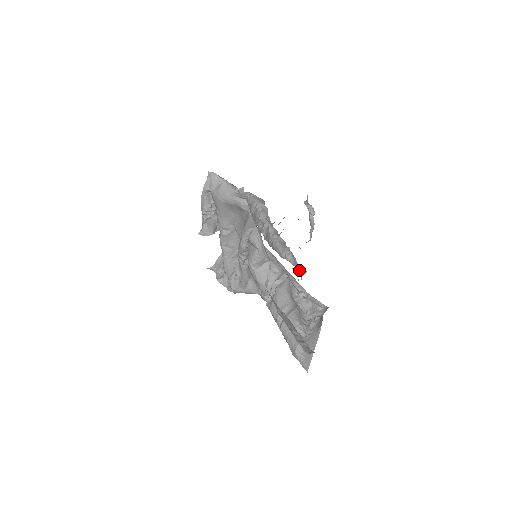
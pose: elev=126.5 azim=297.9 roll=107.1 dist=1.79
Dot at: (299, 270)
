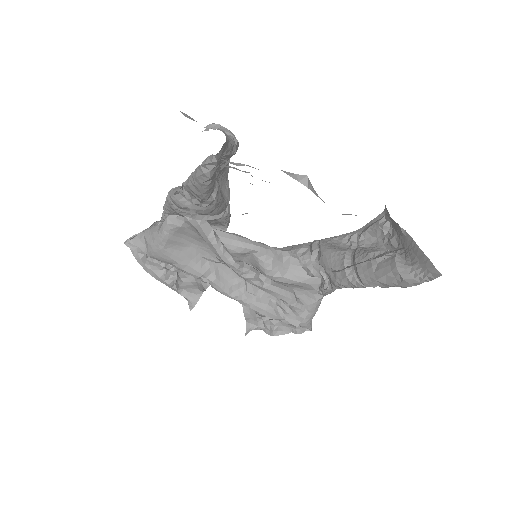
Dot at: occluded
